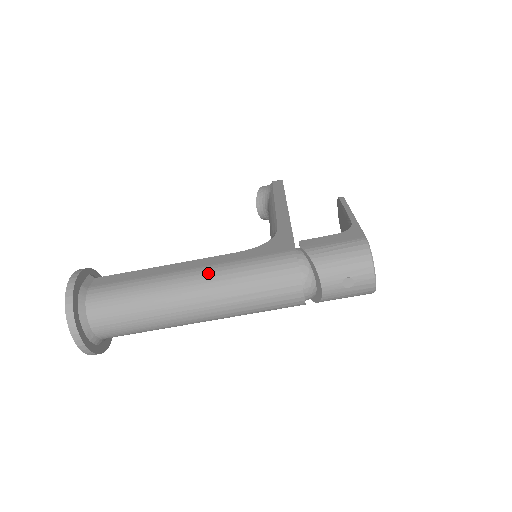
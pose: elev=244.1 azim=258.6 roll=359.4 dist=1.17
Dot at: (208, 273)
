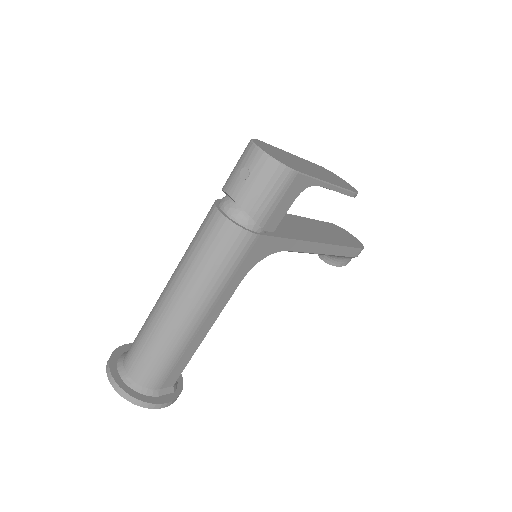
Dot at: occluded
